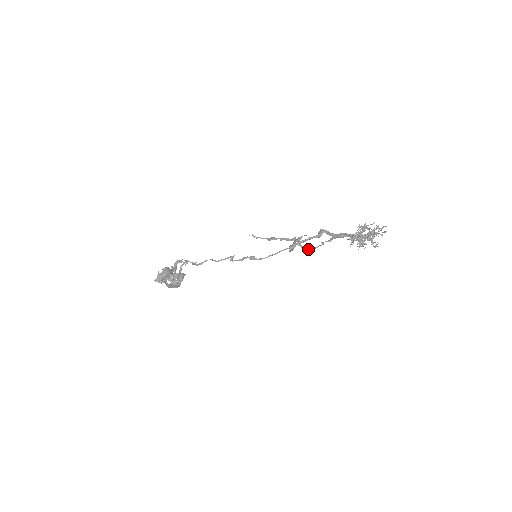
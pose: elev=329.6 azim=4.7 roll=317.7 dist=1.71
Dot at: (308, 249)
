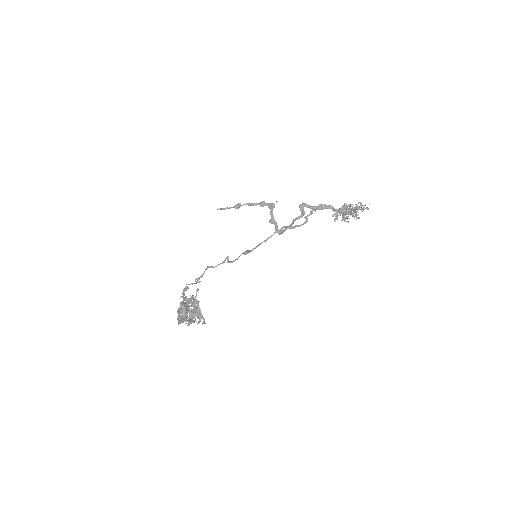
Dot at: (293, 227)
